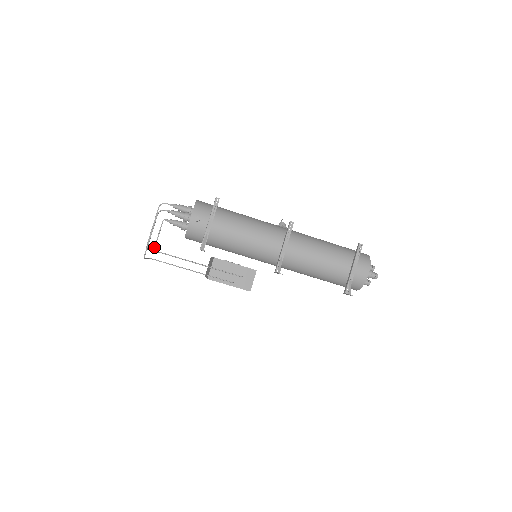
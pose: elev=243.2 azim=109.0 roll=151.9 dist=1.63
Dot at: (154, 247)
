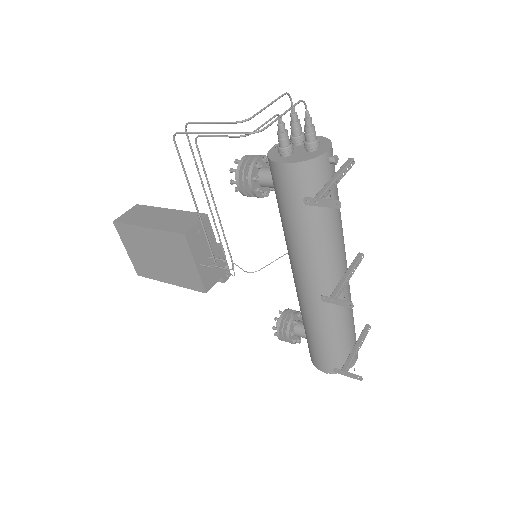
Dot at: occluded
